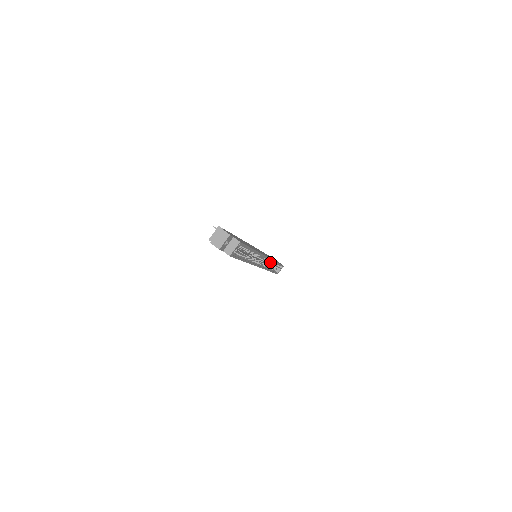
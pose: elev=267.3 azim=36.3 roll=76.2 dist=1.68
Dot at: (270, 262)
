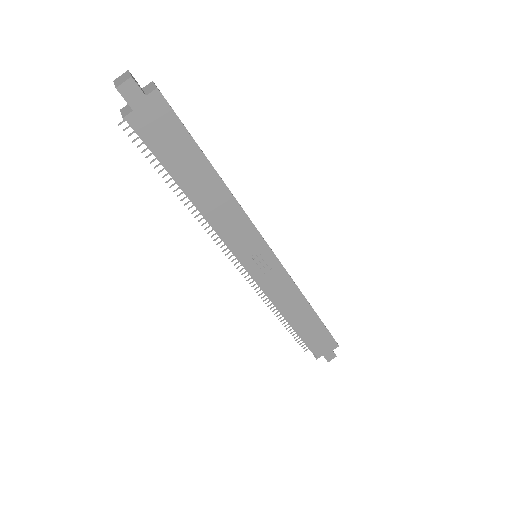
Dot at: occluded
